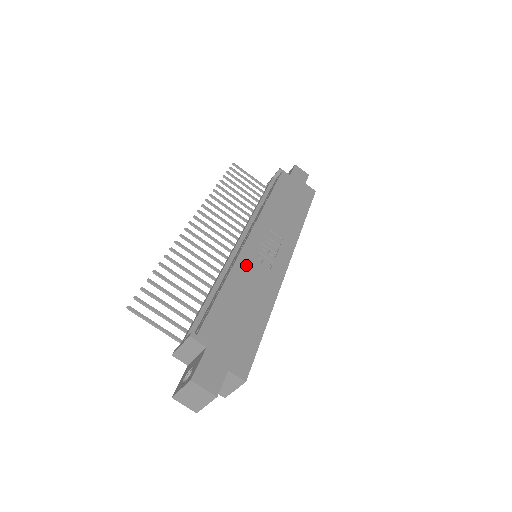
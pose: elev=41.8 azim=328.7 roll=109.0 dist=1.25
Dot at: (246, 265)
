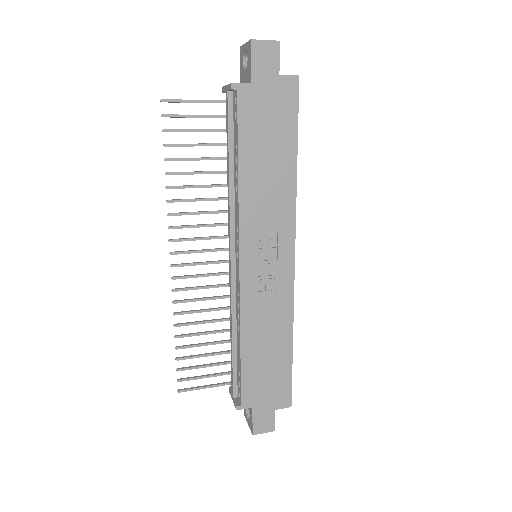
Dot at: (252, 308)
